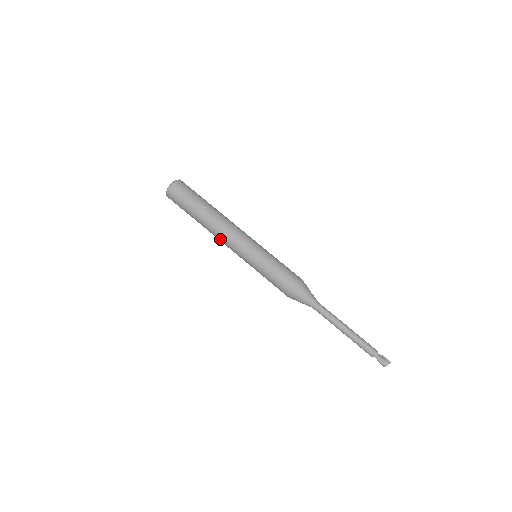
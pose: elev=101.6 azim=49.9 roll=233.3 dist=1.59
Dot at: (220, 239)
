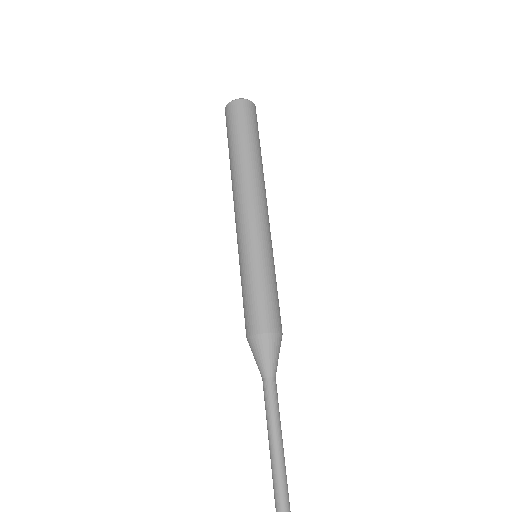
Dot at: (234, 203)
